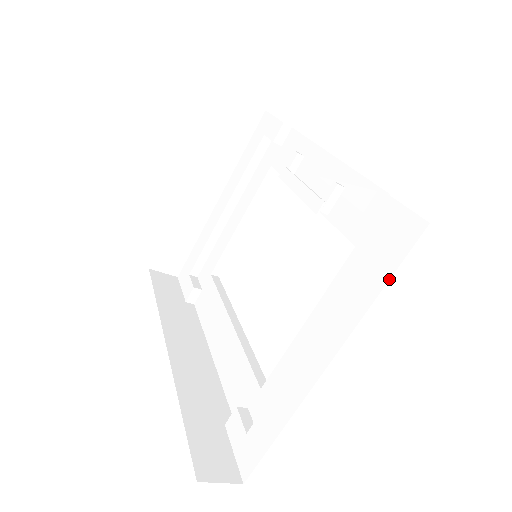
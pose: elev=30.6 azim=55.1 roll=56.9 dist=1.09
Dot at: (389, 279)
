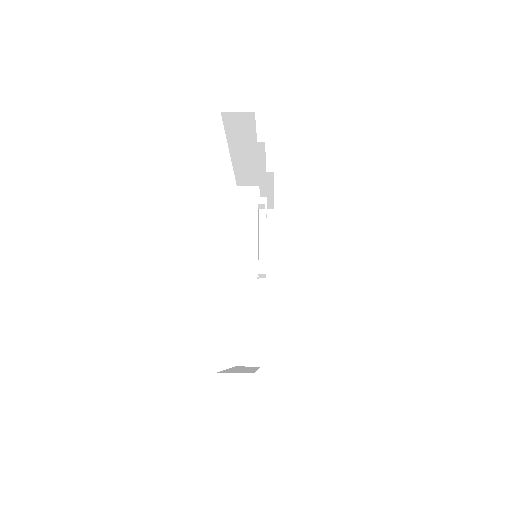
Dot at: occluded
